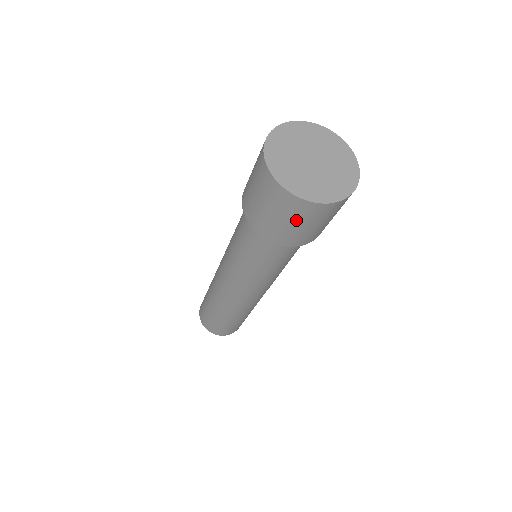
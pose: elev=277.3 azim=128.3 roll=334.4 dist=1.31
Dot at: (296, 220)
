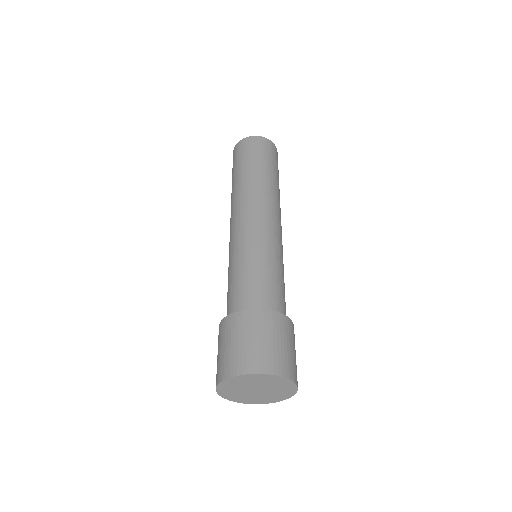
Dot at: occluded
